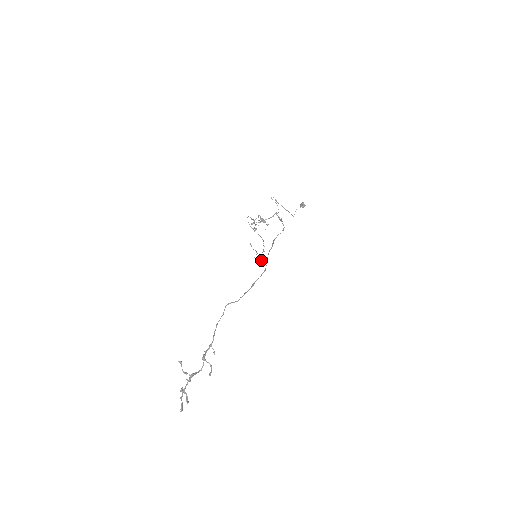
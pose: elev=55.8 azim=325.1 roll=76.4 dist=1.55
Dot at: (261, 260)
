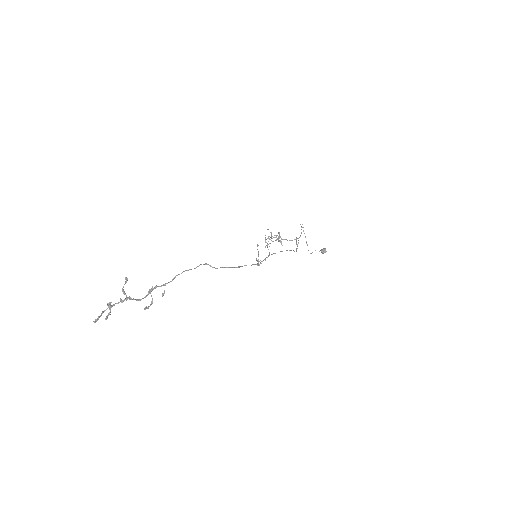
Dot at: (258, 265)
